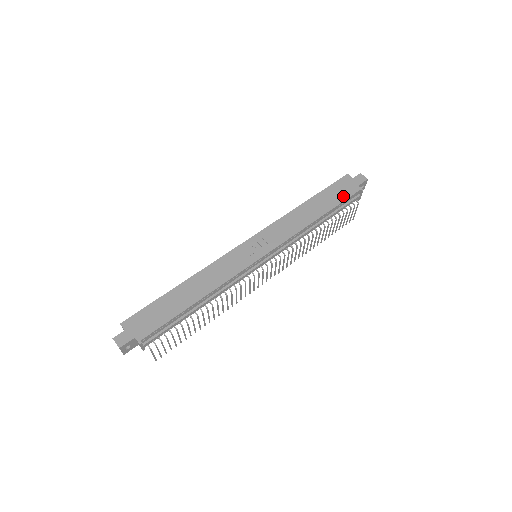
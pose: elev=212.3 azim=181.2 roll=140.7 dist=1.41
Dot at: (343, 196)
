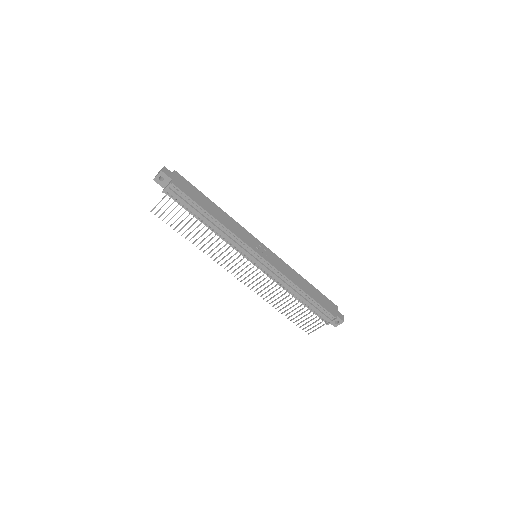
Dot at: (325, 306)
